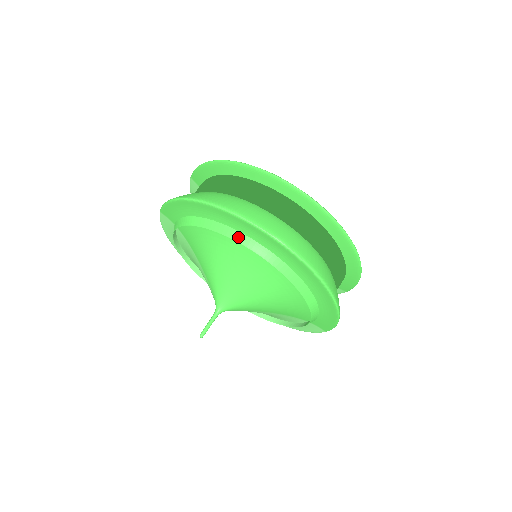
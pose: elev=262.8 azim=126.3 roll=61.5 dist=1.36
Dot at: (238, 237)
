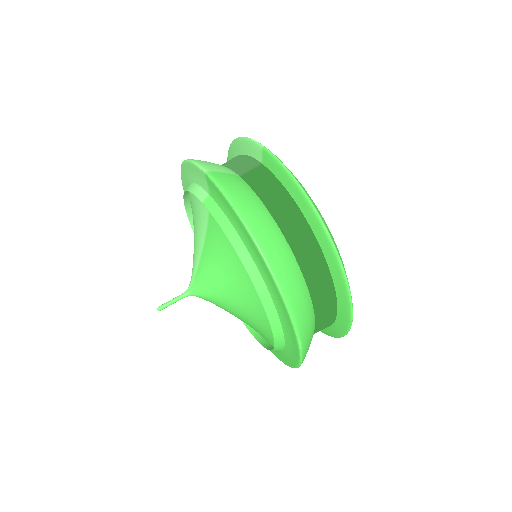
Dot at: (268, 304)
